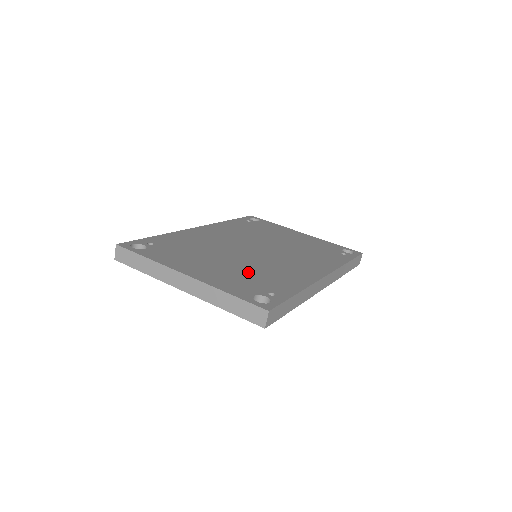
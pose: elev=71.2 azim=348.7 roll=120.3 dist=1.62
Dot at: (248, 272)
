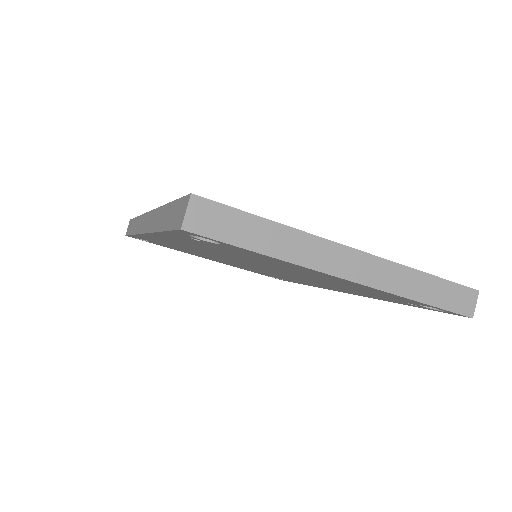
Dot at: occluded
